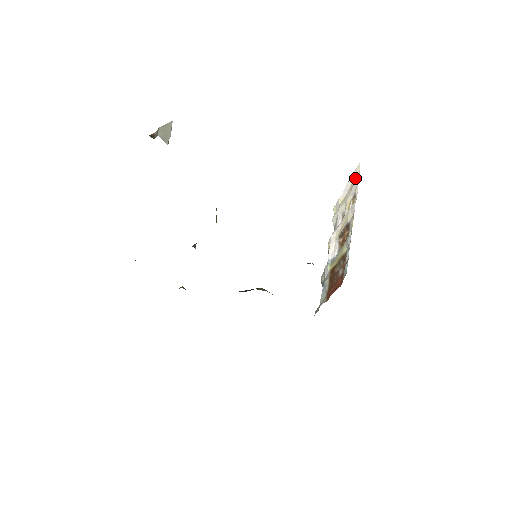
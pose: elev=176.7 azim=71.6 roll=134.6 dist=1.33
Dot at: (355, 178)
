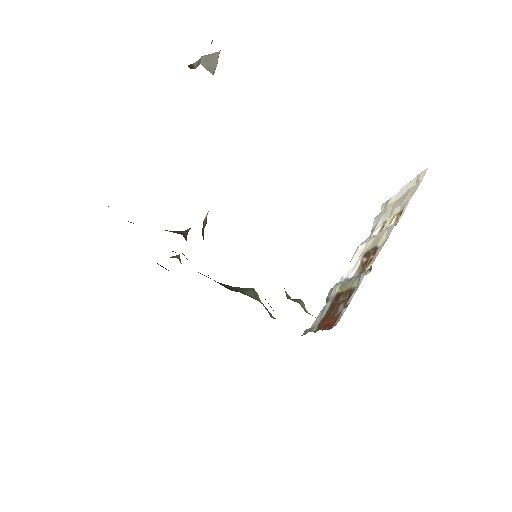
Dot at: (415, 184)
